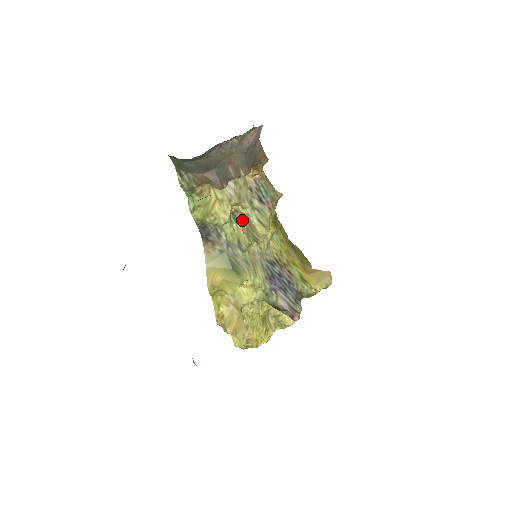
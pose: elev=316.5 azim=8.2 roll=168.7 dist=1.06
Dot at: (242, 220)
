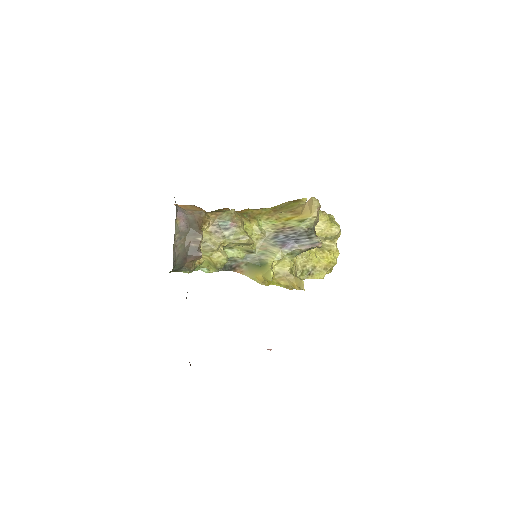
Dot at: (233, 245)
